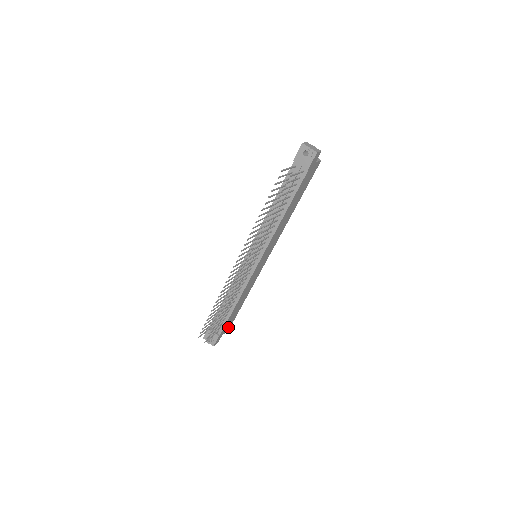
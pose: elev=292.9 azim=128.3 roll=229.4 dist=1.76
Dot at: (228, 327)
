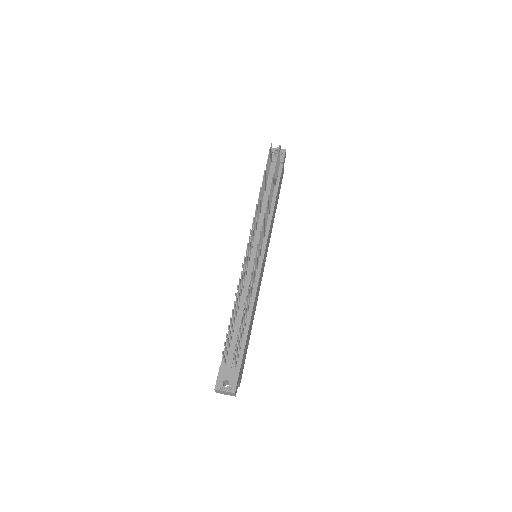
Dot at: (241, 374)
